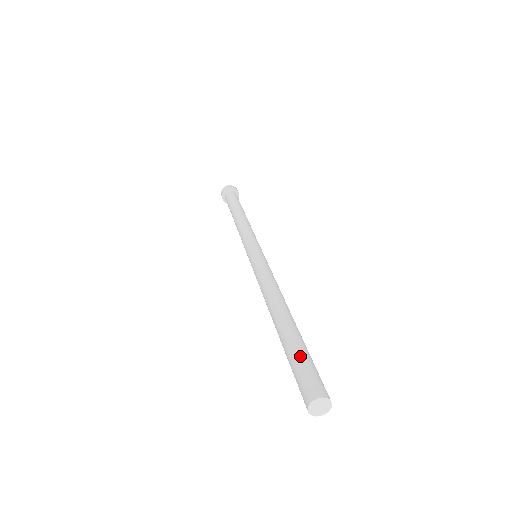
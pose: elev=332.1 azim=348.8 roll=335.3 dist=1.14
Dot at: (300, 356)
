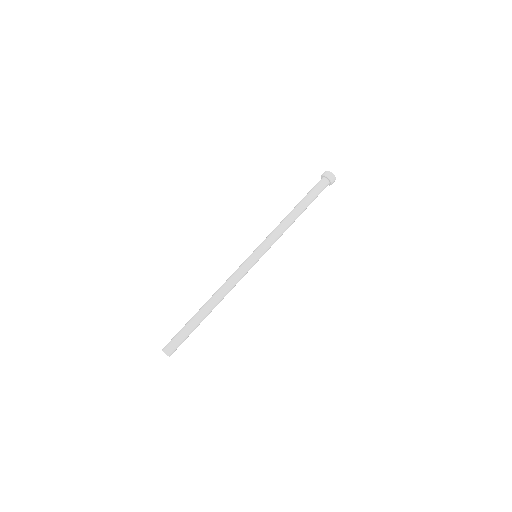
Dot at: (180, 330)
